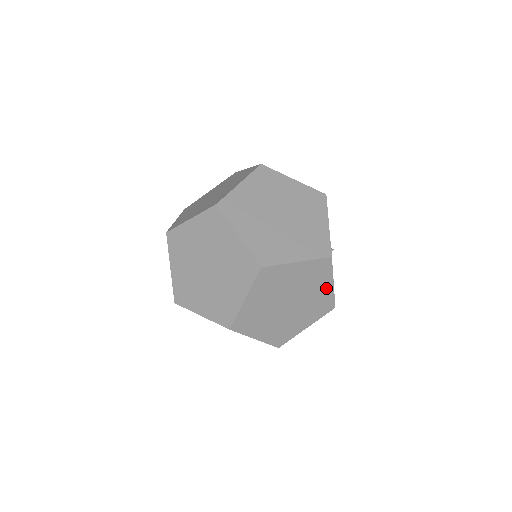
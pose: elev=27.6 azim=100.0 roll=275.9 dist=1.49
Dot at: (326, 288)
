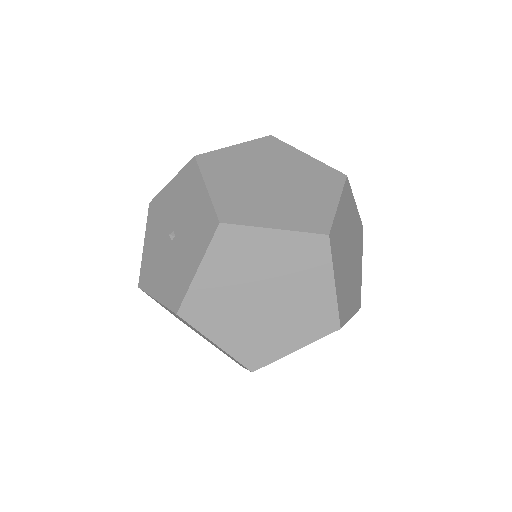
Dot at: occluded
